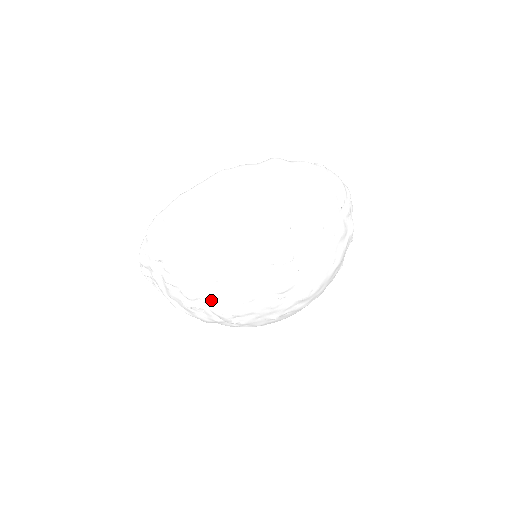
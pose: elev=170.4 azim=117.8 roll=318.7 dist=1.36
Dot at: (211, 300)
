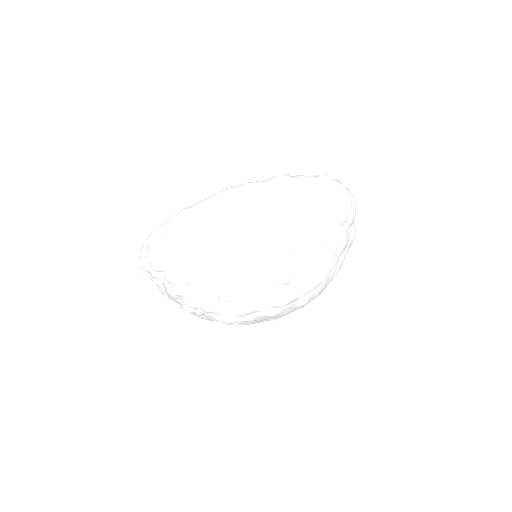
Dot at: (212, 311)
